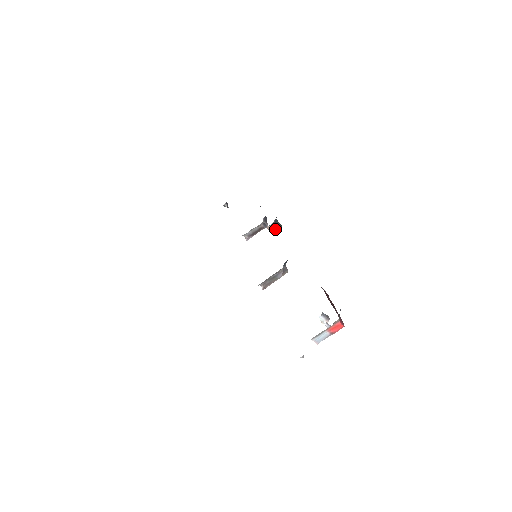
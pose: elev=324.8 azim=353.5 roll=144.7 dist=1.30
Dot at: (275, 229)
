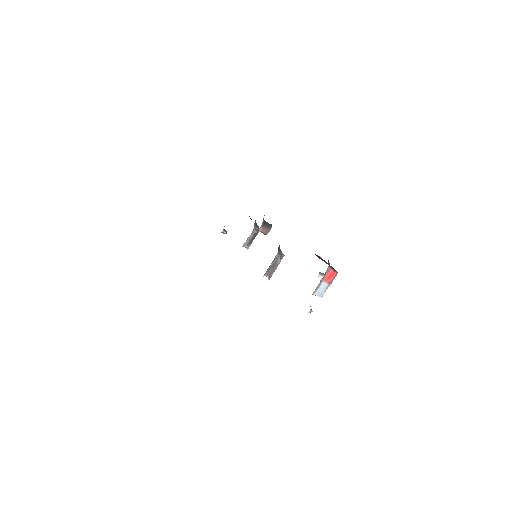
Dot at: (266, 229)
